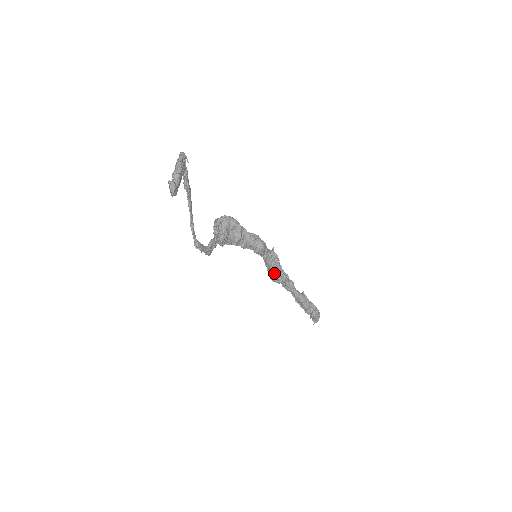
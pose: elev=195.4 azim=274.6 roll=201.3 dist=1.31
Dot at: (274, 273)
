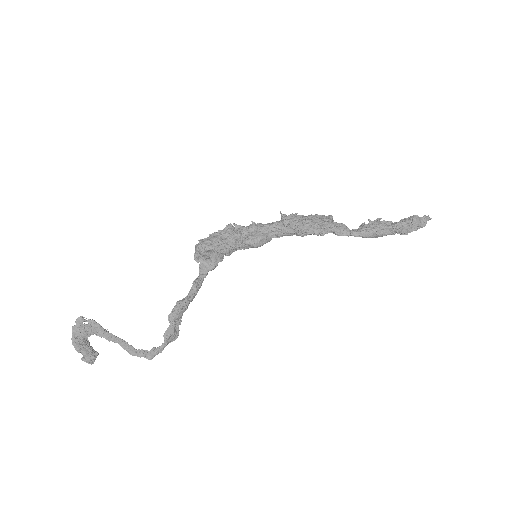
Dot at: (306, 235)
